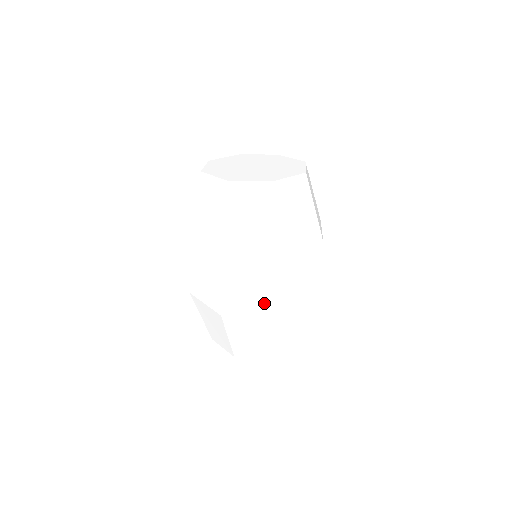
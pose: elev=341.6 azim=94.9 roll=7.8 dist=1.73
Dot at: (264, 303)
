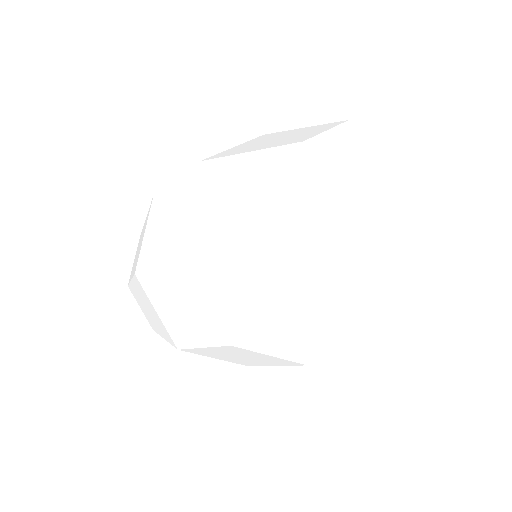
Dot at: occluded
